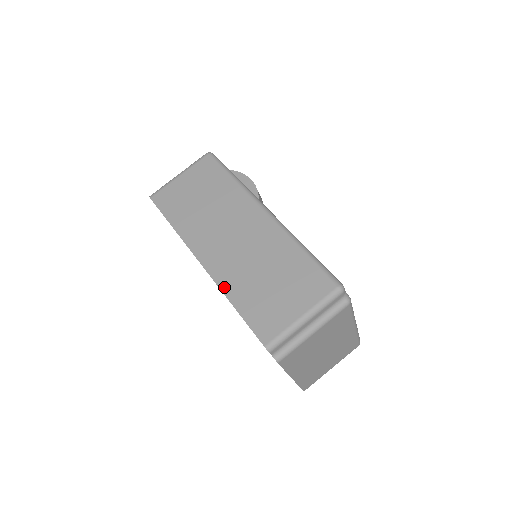
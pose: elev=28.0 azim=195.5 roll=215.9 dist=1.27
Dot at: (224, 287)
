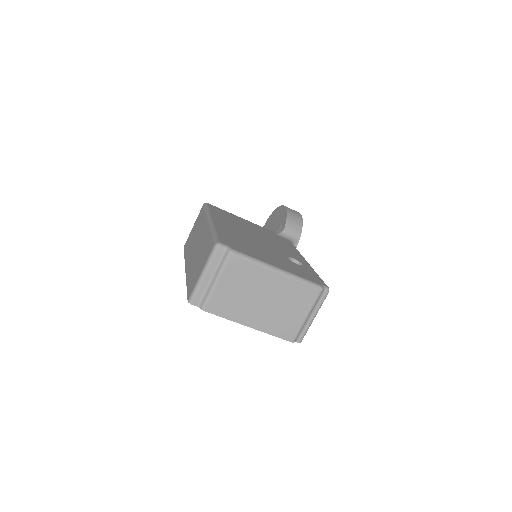
Dot at: (187, 277)
